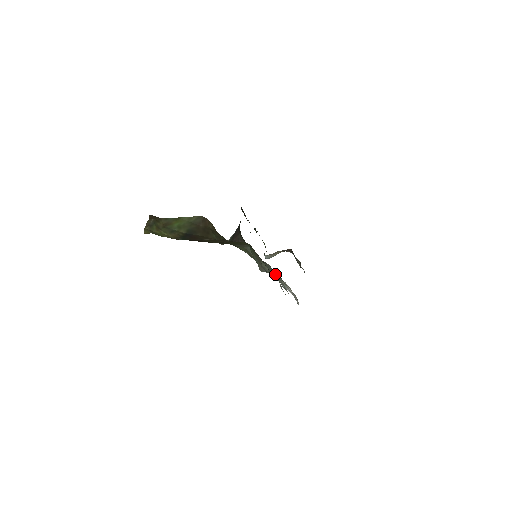
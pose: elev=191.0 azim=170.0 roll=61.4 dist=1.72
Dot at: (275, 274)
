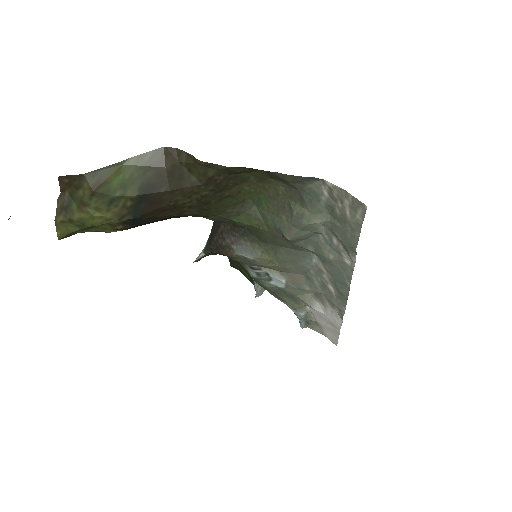
Dot at: (323, 214)
